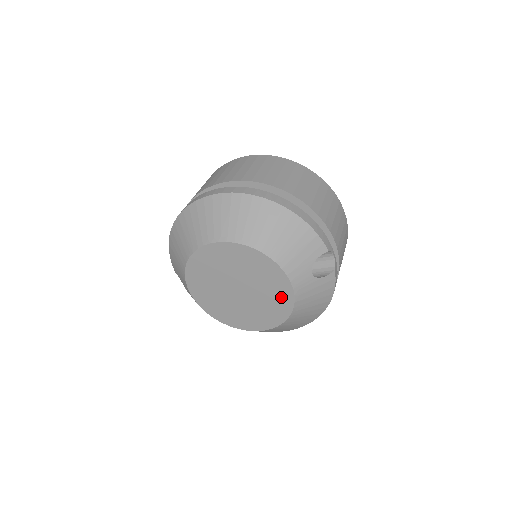
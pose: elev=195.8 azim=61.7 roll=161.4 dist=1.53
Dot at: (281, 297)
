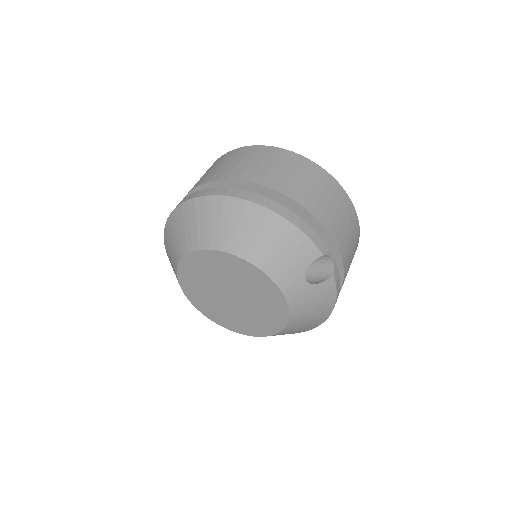
Dot at: (275, 305)
